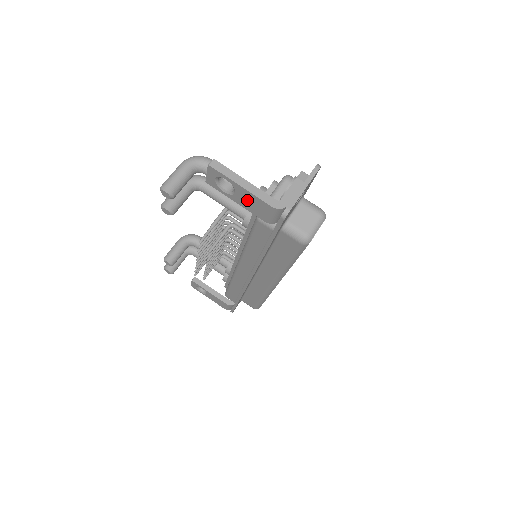
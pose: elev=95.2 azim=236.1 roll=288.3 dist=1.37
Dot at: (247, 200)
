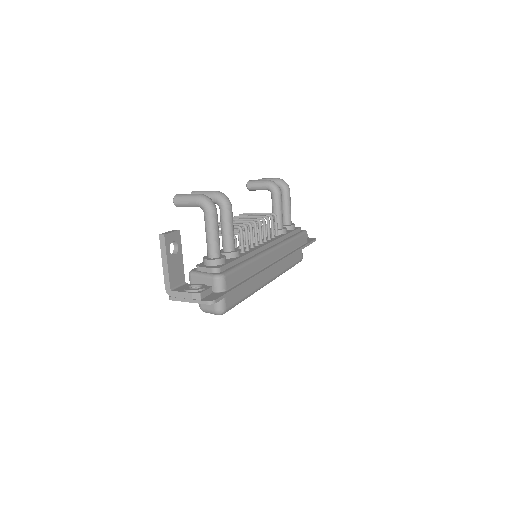
Dot at: occluded
